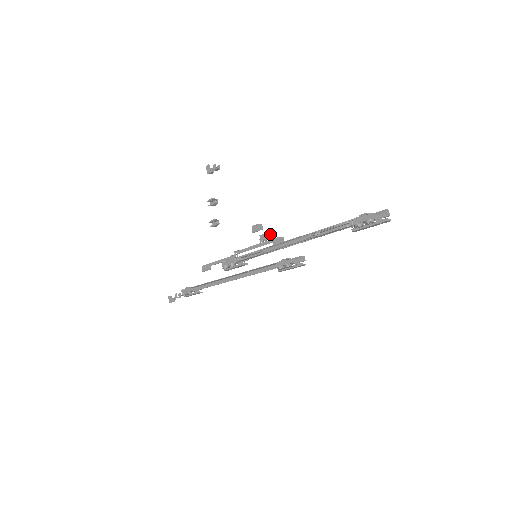
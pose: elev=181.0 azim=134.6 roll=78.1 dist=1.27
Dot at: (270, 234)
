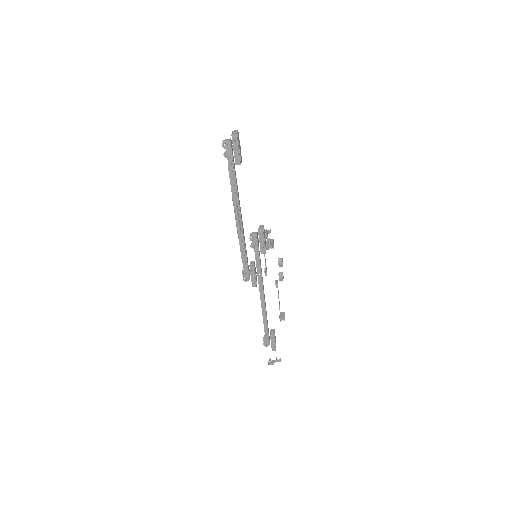
Dot at: (270, 239)
